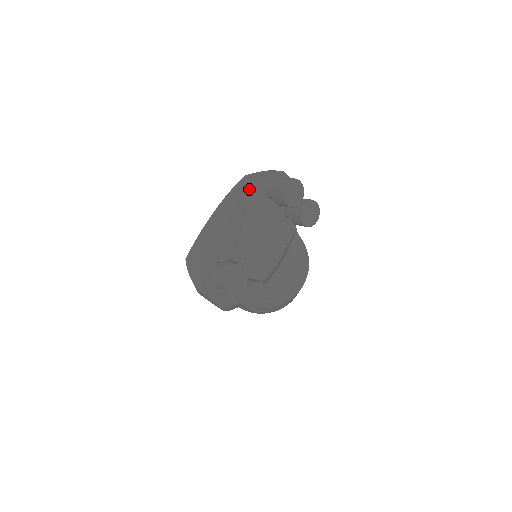
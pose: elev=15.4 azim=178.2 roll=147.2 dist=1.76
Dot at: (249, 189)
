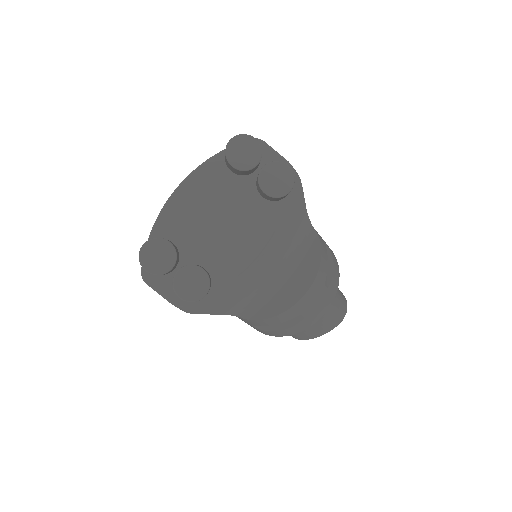
Dot at: (206, 161)
